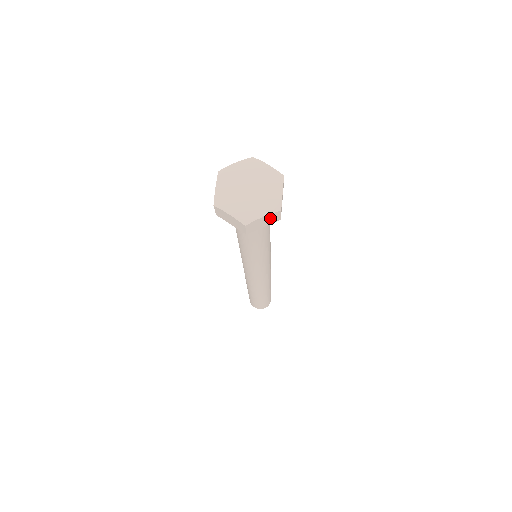
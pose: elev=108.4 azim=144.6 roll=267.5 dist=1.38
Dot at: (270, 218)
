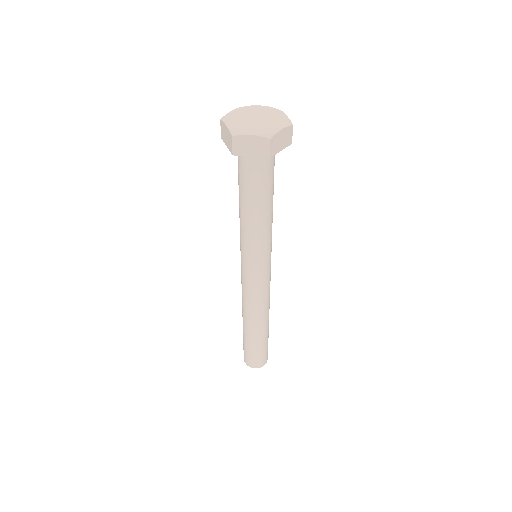
Dot at: (286, 136)
